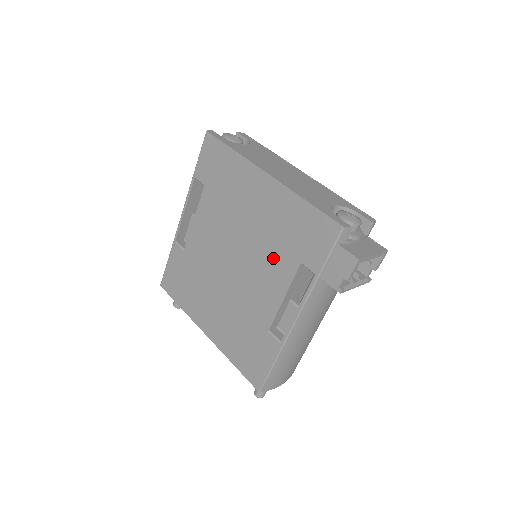
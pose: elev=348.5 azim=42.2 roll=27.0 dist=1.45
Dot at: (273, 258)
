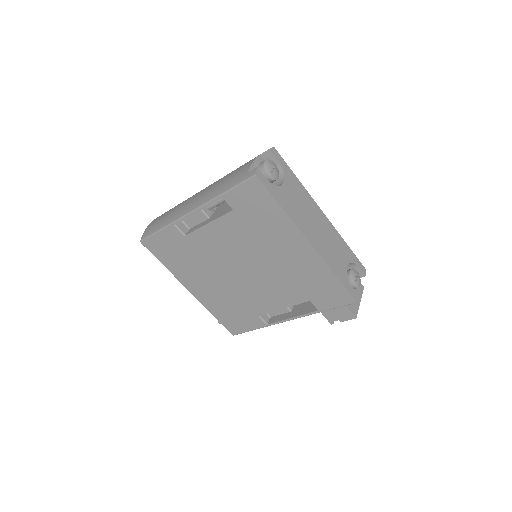
Dot at: (286, 287)
